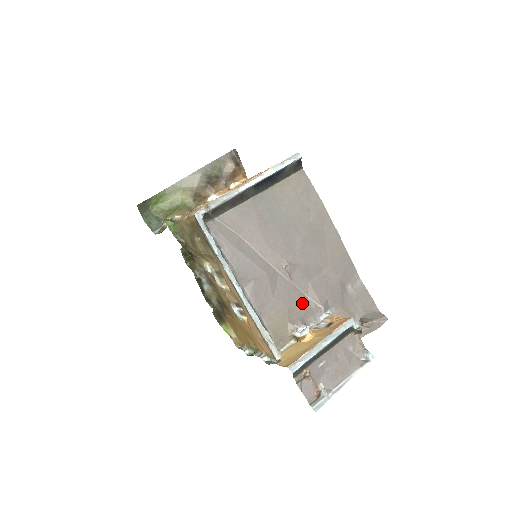
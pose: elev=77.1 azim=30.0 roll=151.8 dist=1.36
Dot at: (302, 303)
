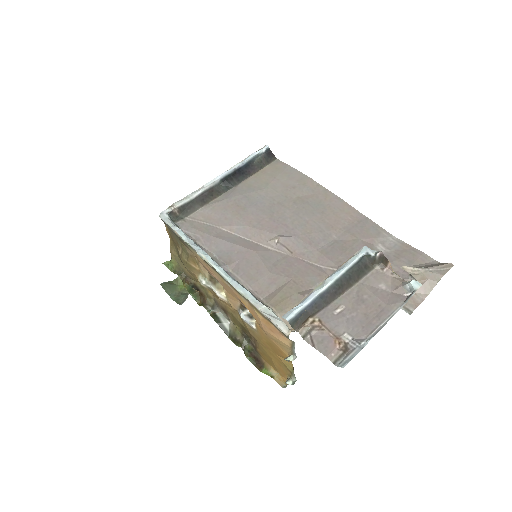
Dot at: (313, 273)
